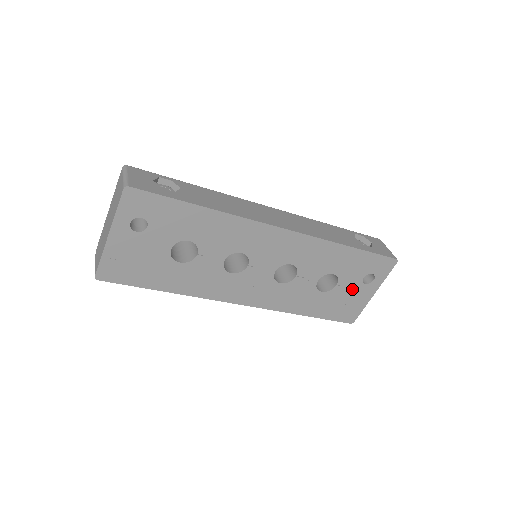
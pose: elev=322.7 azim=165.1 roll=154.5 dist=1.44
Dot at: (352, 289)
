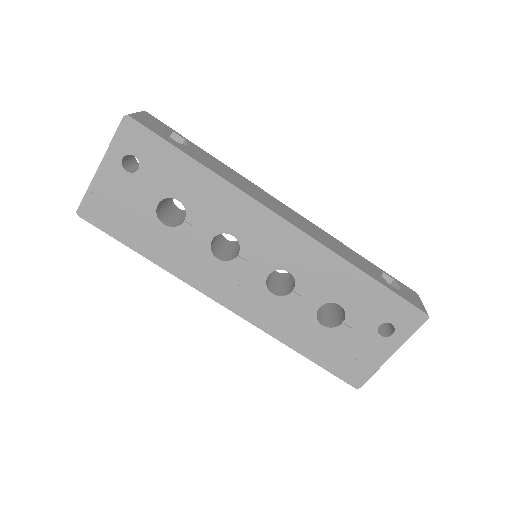
Dot at: (362, 337)
